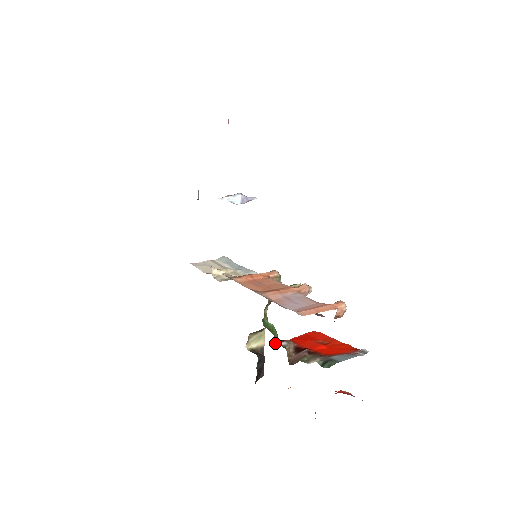
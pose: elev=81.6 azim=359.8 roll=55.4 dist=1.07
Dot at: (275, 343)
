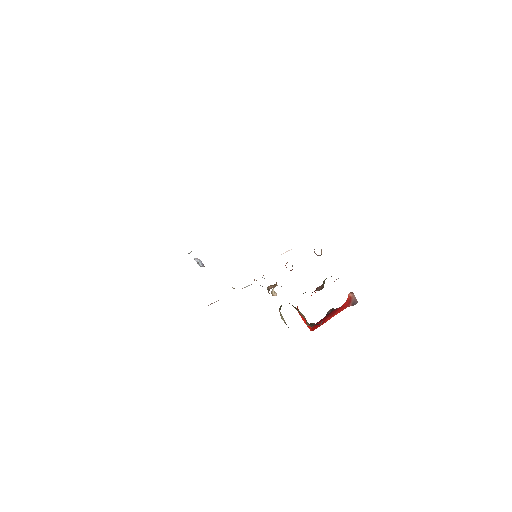
Dot at: occluded
